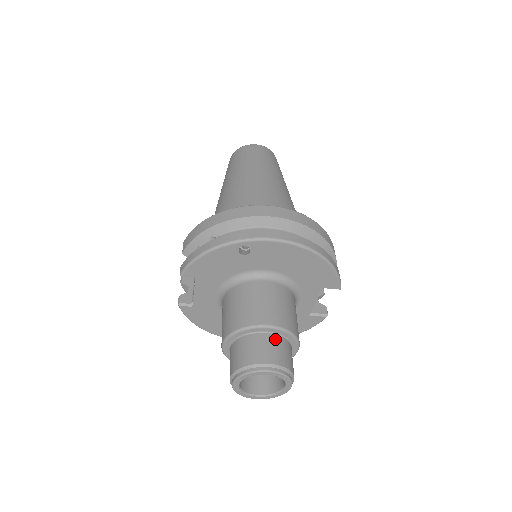
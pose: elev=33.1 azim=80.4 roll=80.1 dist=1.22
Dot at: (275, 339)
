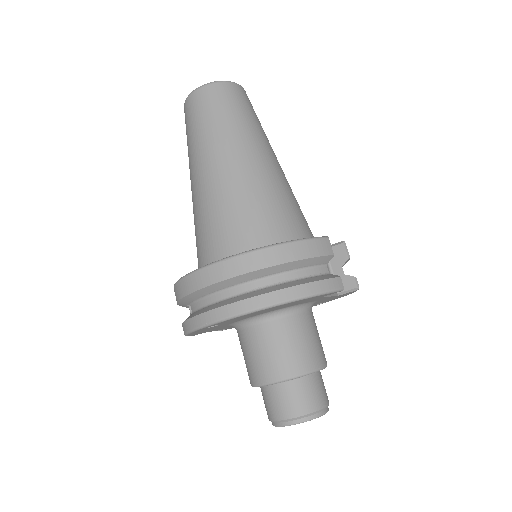
Dot at: (286, 388)
